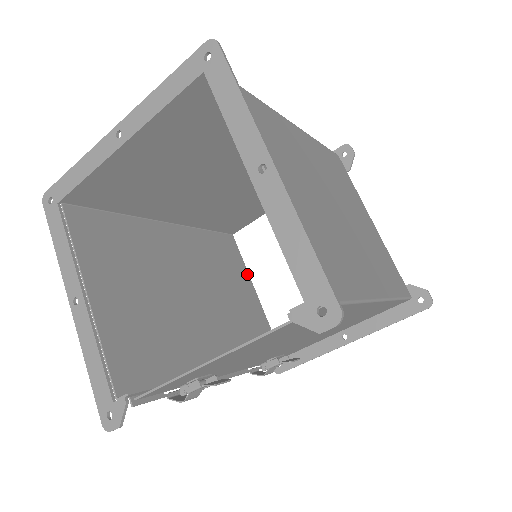
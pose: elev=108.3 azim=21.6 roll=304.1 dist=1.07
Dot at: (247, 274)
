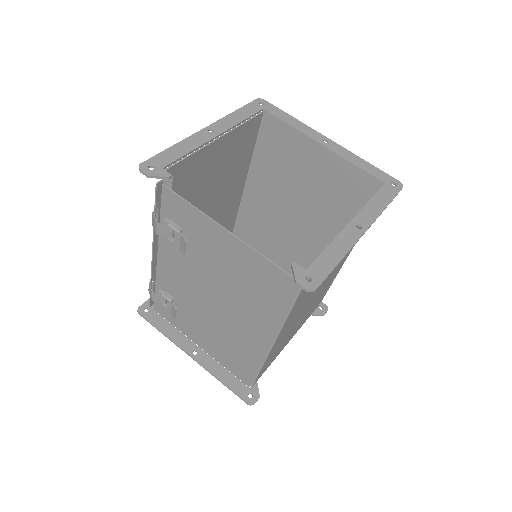
Dot at: occluded
